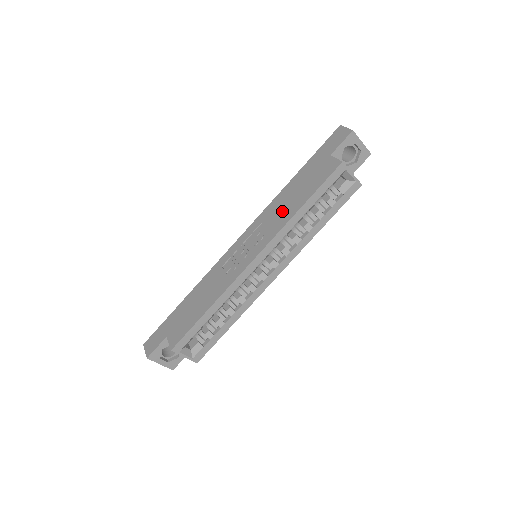
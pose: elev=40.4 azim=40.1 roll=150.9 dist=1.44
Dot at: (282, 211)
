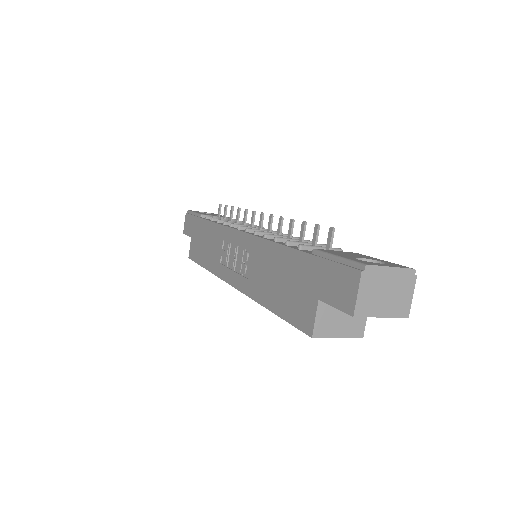
Dot at: (262, 277)
